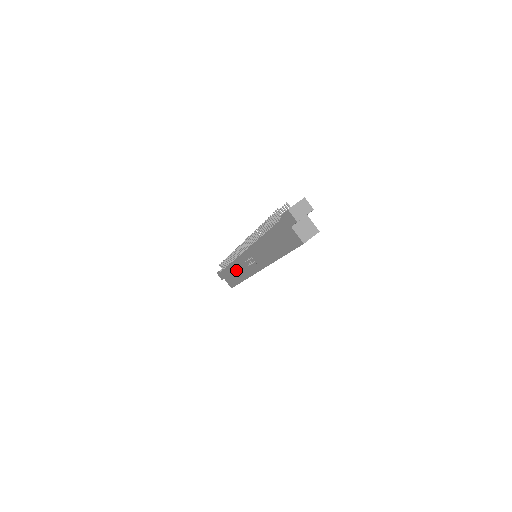
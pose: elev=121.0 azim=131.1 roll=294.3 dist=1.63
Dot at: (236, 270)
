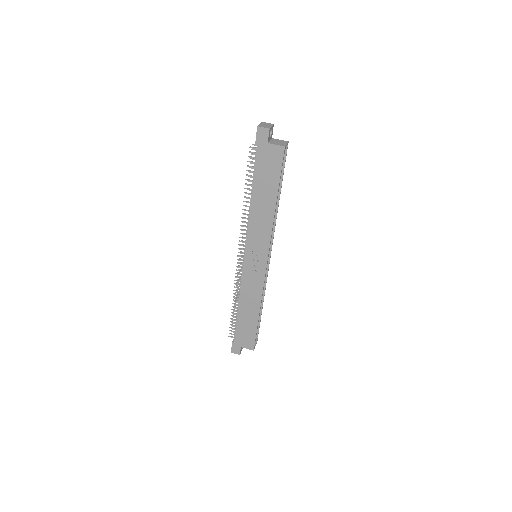
Dot at: (247, 304)
